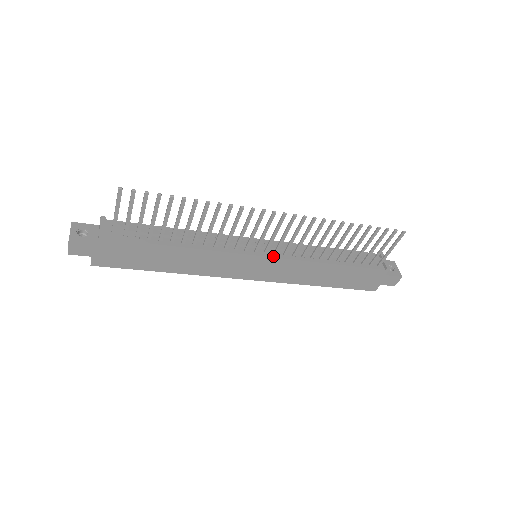
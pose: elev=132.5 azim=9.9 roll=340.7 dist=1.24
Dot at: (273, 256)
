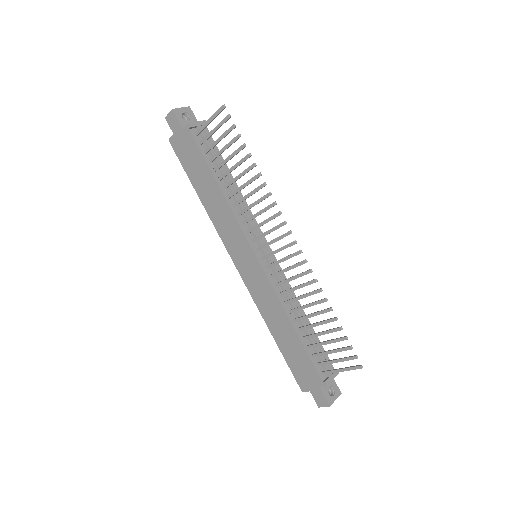
Dot at: (263, 266)
